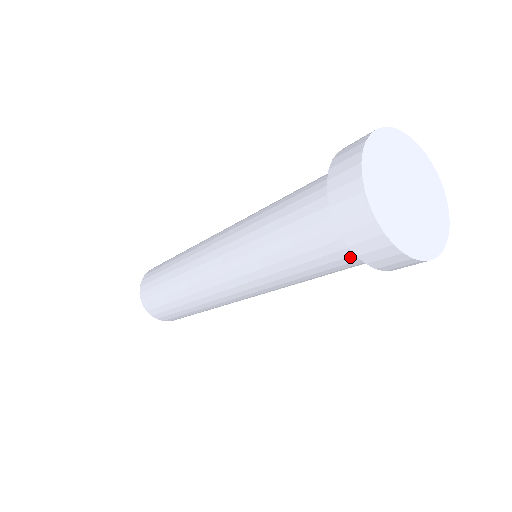
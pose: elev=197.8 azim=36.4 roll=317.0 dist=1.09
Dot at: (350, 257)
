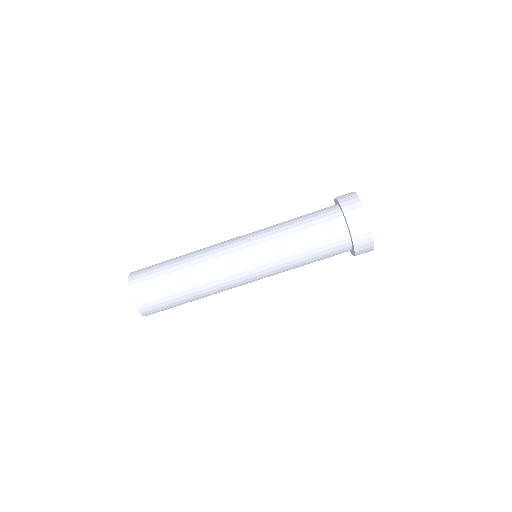
Dot at: (333, 220)
